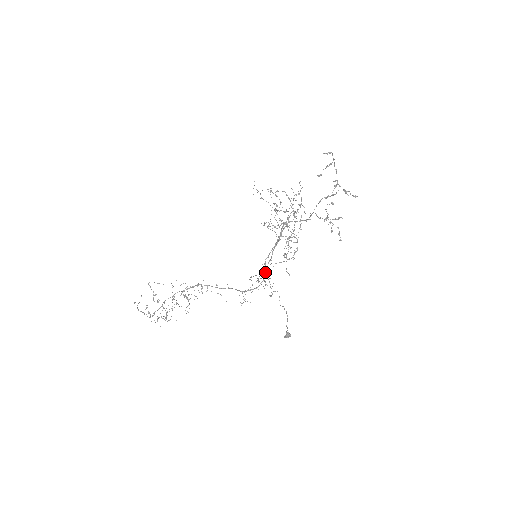
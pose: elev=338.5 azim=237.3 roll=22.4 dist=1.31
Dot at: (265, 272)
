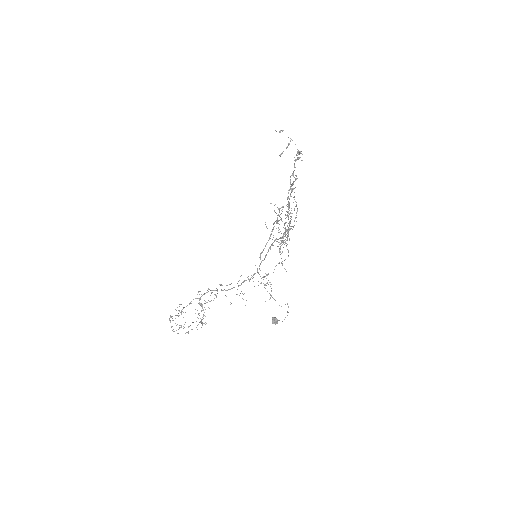
Dot at: occluded
